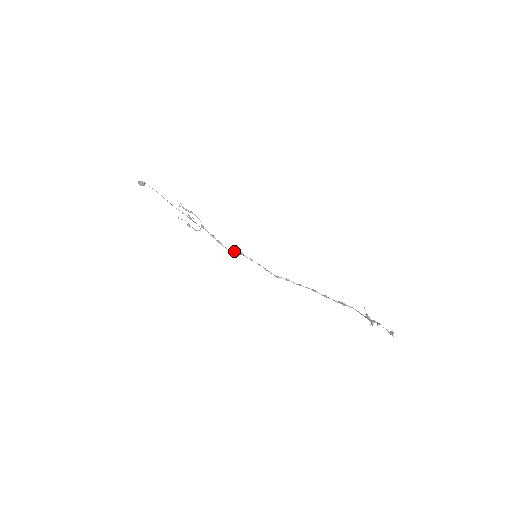
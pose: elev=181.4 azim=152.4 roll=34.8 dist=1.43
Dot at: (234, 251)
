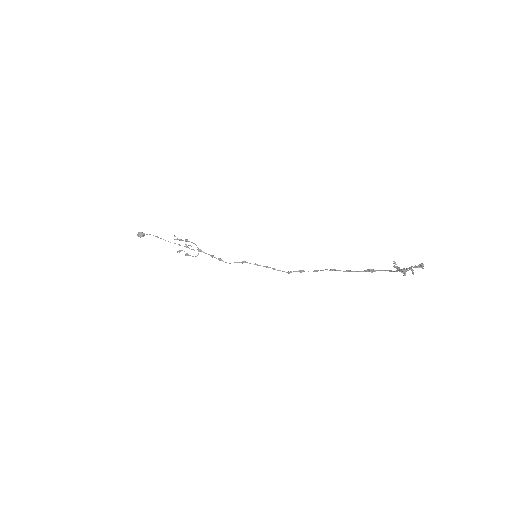
Dot at: (236, 262)
